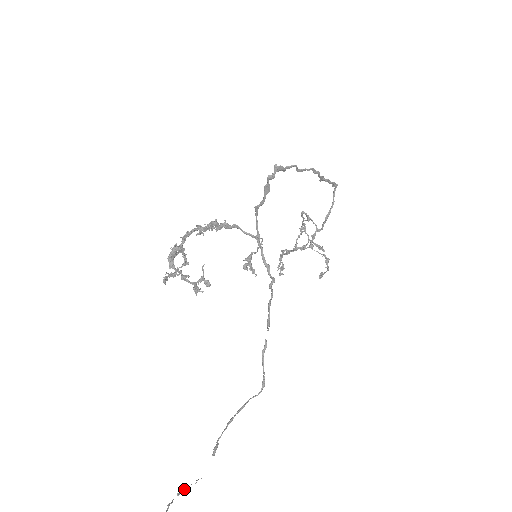
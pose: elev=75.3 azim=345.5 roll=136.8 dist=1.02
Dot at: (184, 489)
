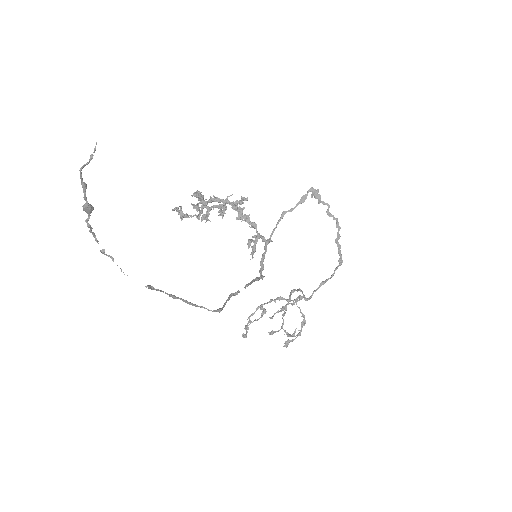
Dot at: occluded
